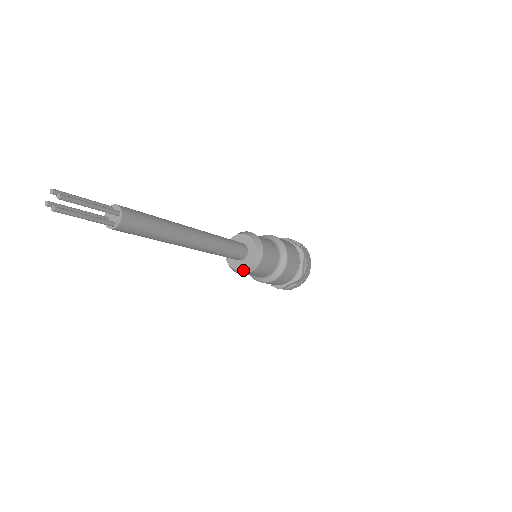
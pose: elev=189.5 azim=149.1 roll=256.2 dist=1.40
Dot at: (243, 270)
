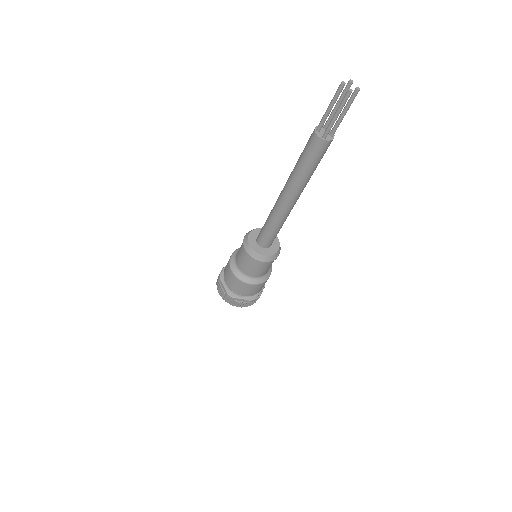
Dot at: (259, 255)
